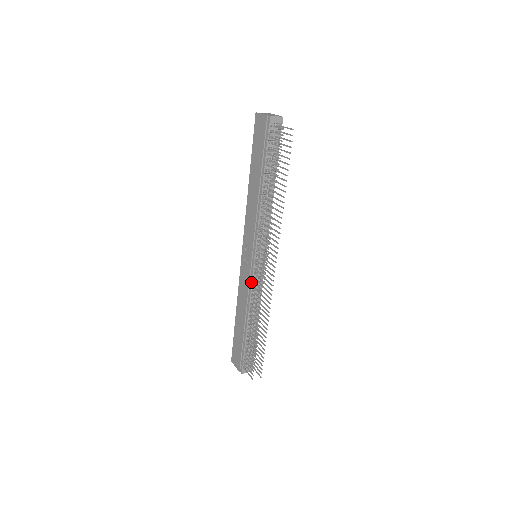
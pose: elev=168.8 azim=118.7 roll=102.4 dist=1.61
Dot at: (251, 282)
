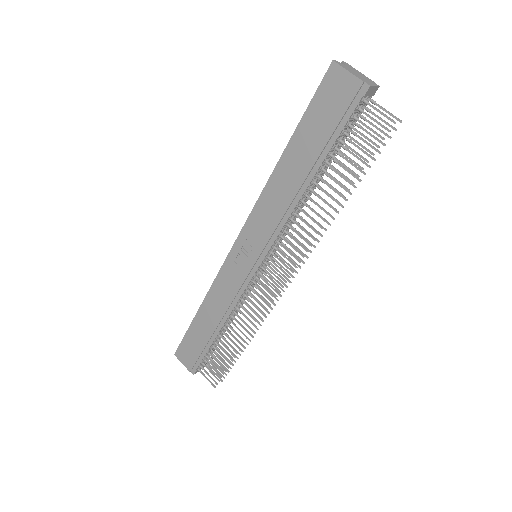
Dot at: (244, 290)
